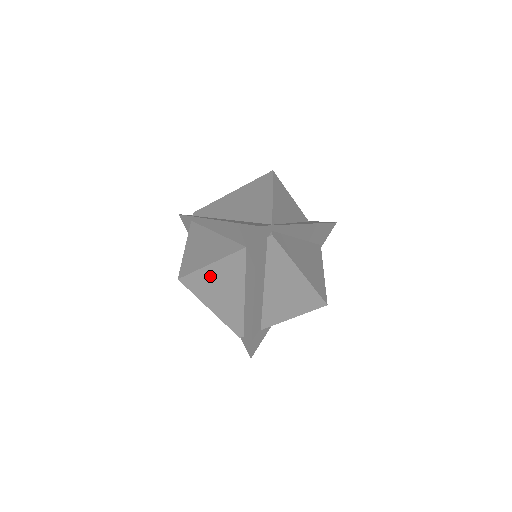
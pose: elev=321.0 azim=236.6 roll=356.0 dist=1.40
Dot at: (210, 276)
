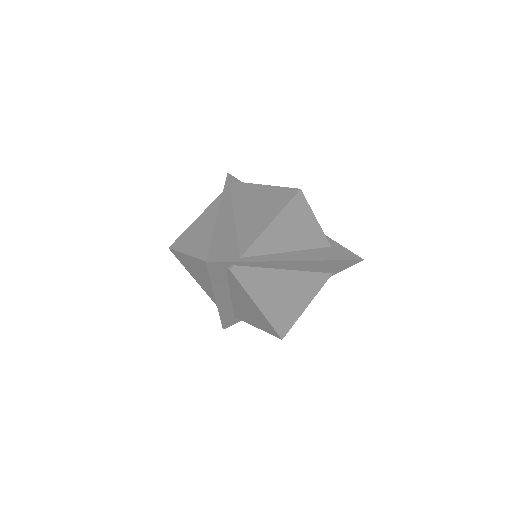
Dot at: (190, 262)
